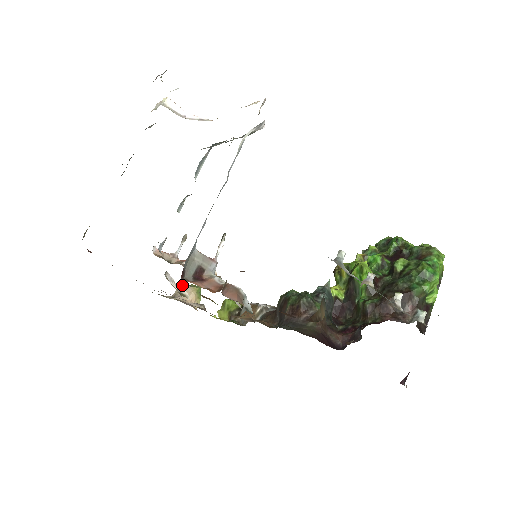
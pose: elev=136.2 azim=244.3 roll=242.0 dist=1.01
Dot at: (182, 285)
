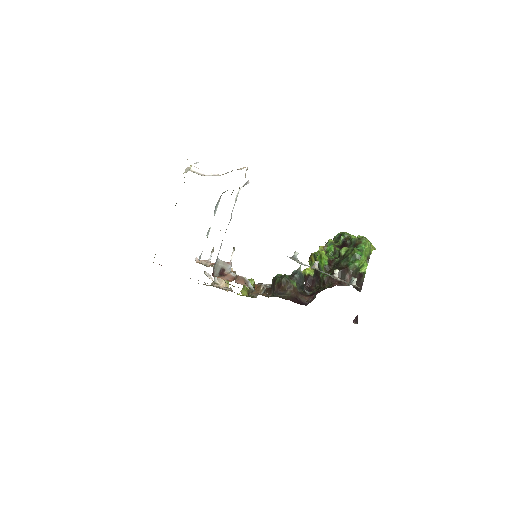
Dot at: (215, 278)
